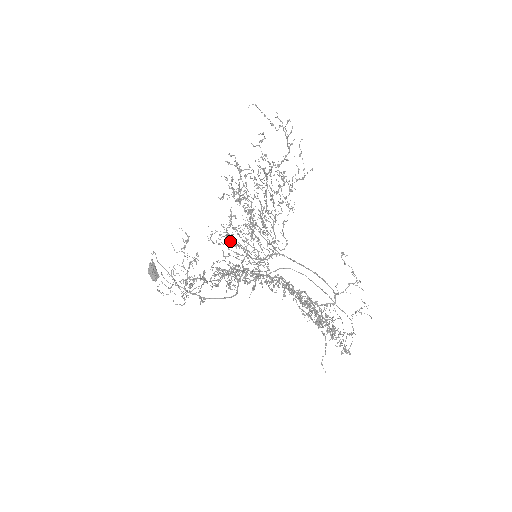
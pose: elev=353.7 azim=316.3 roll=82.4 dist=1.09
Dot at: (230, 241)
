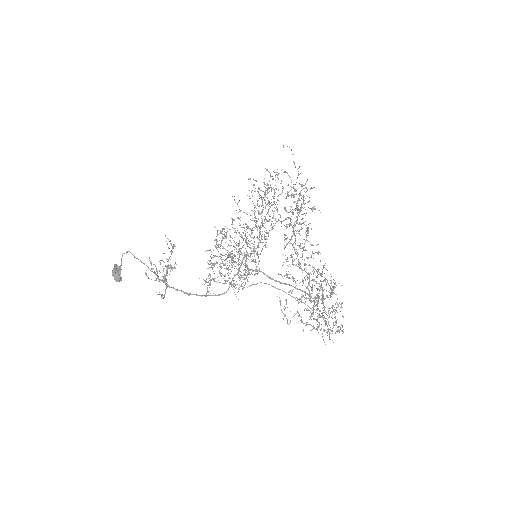
Dot at: (215, 255)
